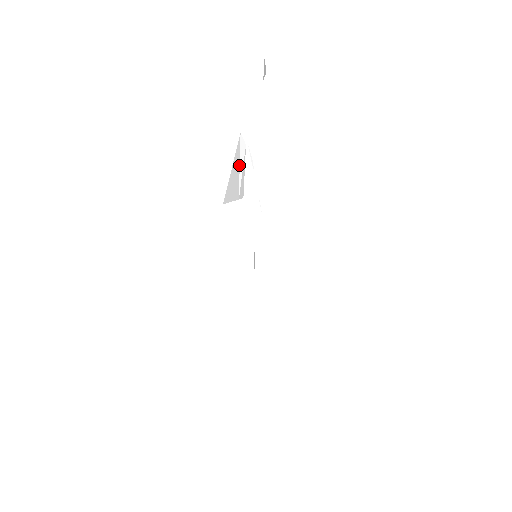
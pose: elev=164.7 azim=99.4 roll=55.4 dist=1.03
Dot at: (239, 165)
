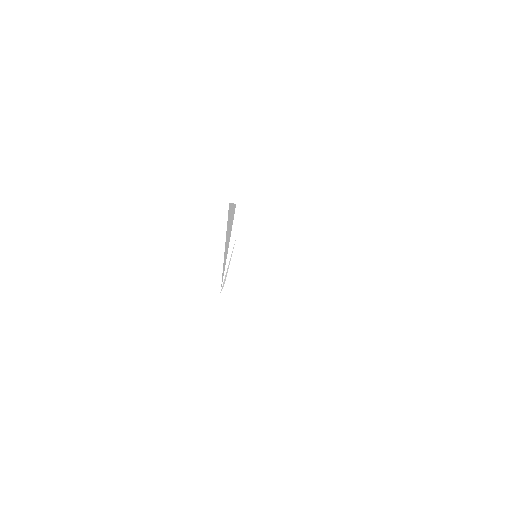
Dot at: occluded
